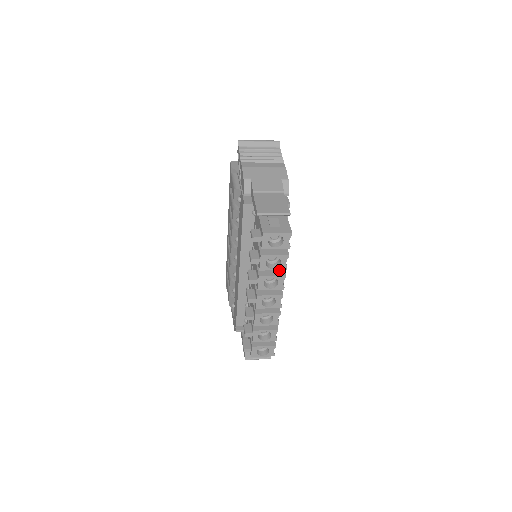
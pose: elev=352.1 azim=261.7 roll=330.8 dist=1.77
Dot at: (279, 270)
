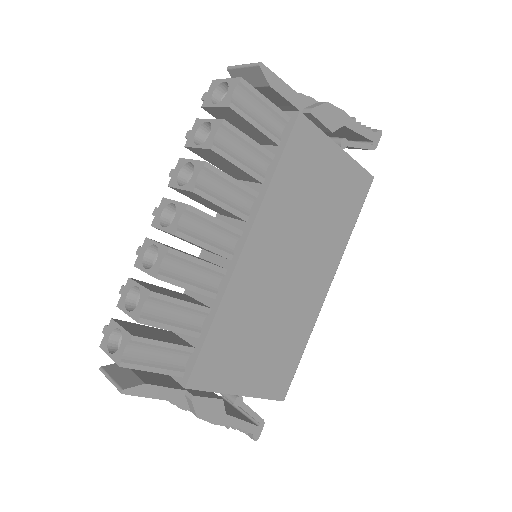
Dot at: occluded
